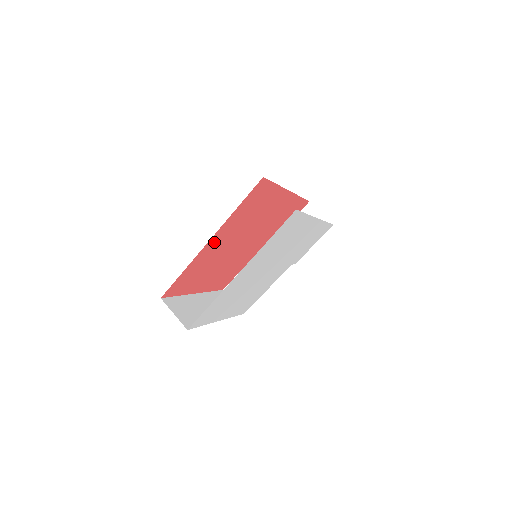
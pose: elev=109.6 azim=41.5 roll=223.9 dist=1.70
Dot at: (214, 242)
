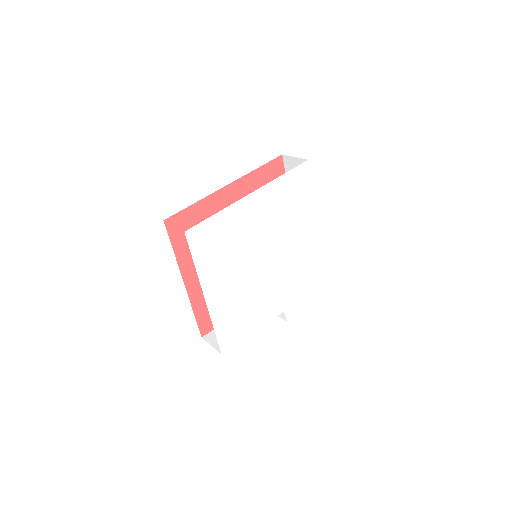
Dot at: (229, 197)
